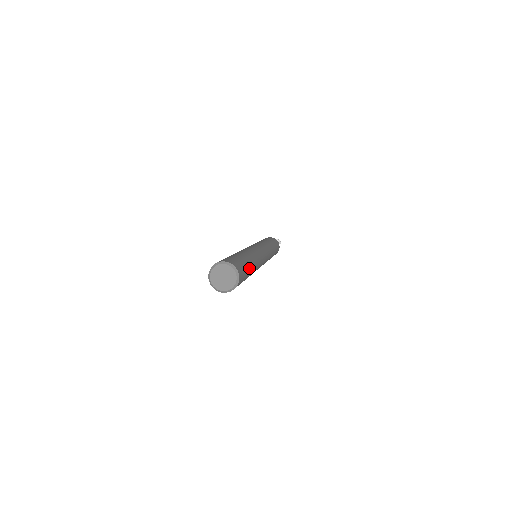
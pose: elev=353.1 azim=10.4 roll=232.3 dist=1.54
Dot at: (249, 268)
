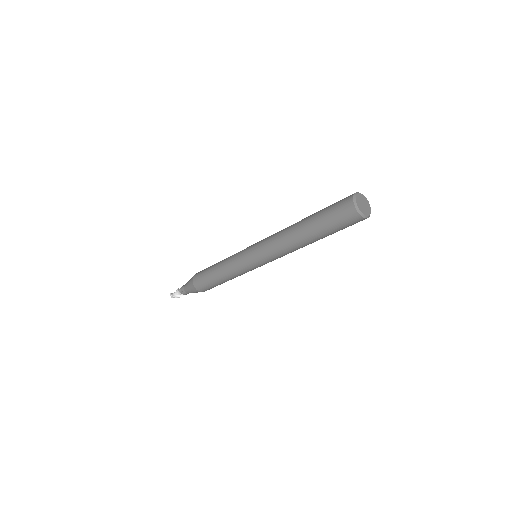
Dot at: occluded
